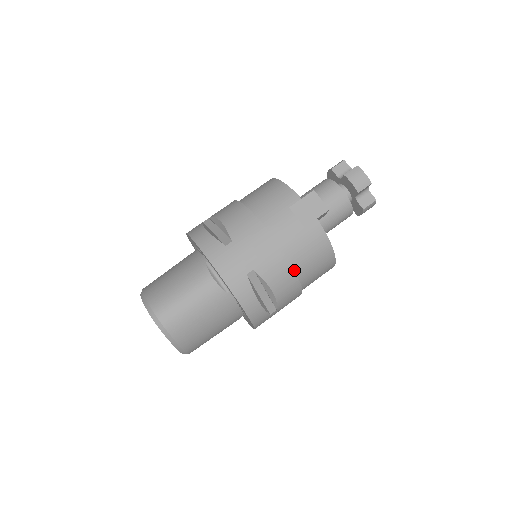
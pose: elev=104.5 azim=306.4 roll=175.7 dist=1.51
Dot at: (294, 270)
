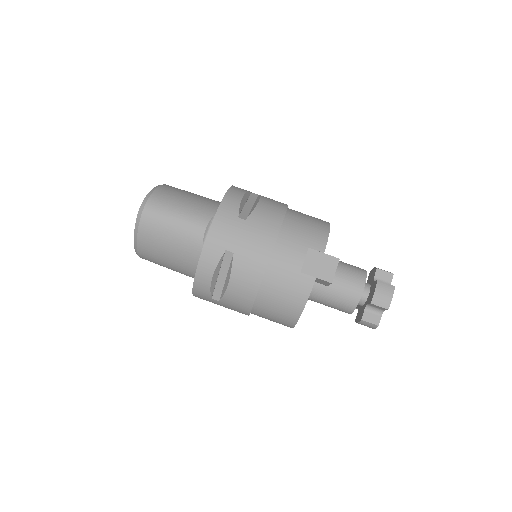
Dot at: (259, 289)
